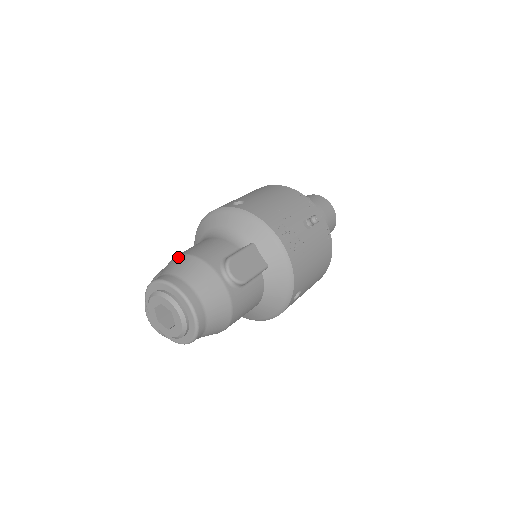
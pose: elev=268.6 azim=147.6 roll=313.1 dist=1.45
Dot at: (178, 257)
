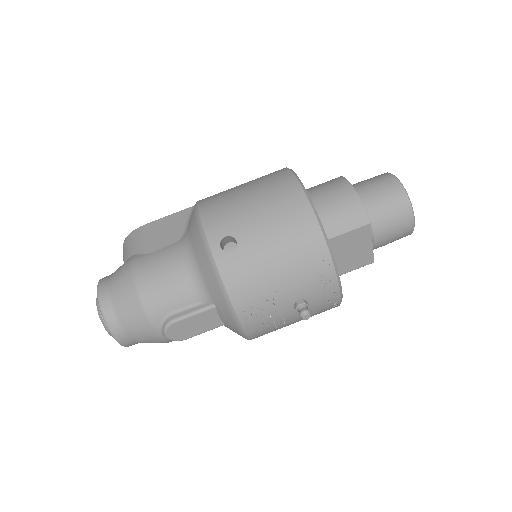
Dot at: (129, 280)
